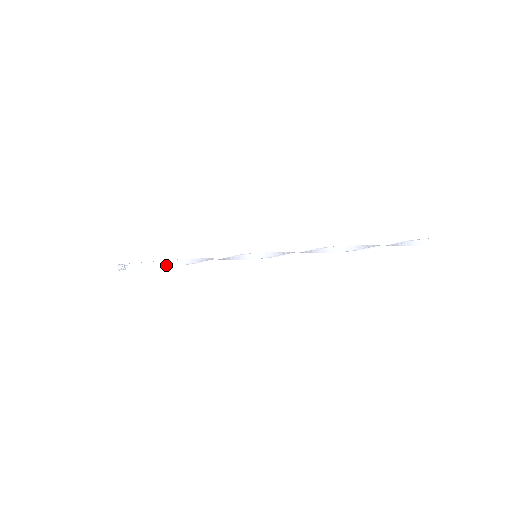
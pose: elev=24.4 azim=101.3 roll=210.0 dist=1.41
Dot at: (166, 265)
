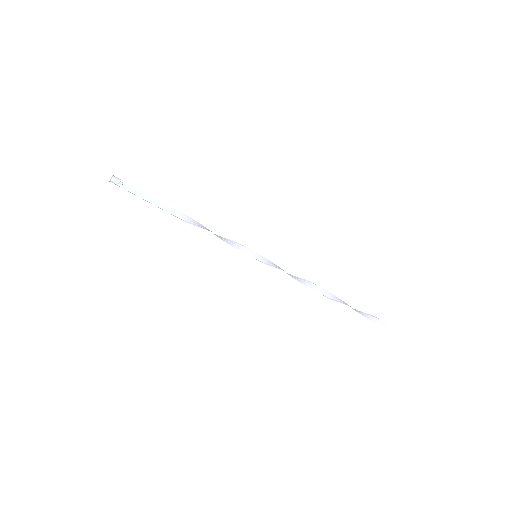
Dot at: (165, 209)
